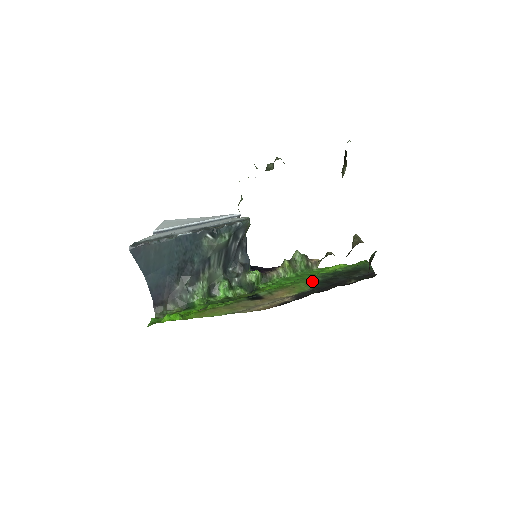
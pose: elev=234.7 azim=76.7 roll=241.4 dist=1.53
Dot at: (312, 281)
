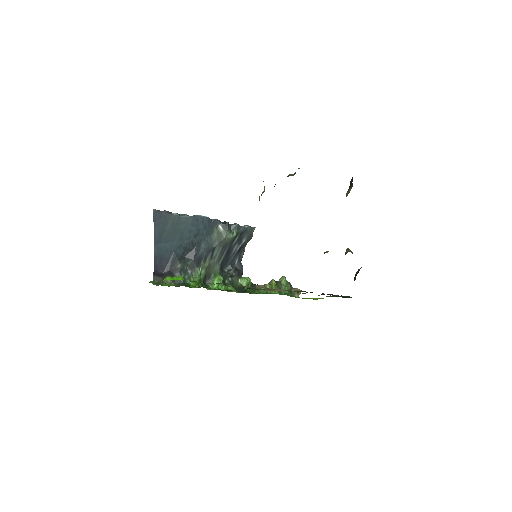
Dot at: occluded
